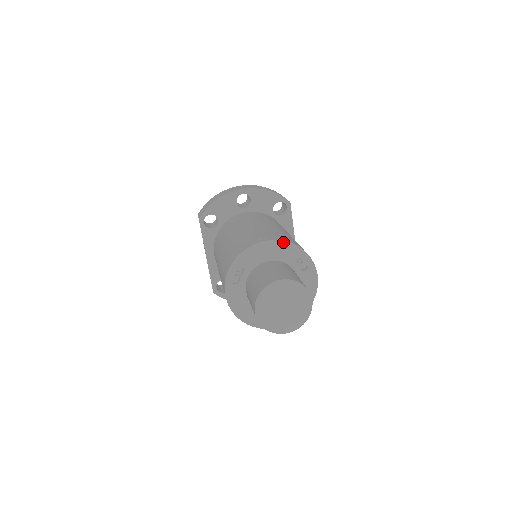
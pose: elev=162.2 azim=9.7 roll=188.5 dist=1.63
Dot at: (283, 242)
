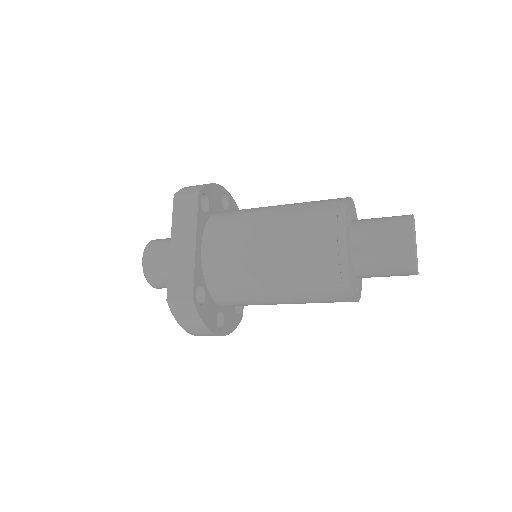
Dot at: occluded
